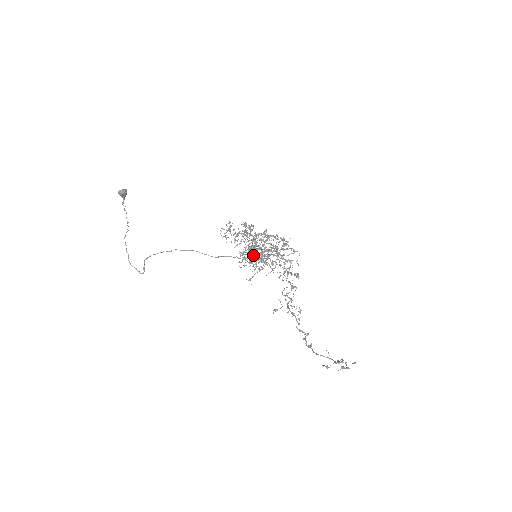
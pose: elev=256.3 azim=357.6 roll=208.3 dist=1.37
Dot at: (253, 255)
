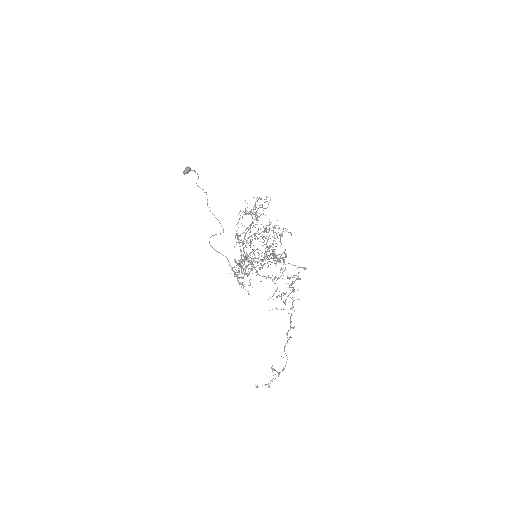
Dot at: (237, 274)
